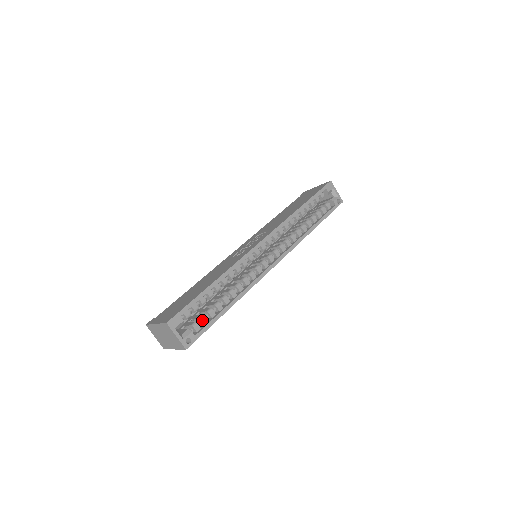
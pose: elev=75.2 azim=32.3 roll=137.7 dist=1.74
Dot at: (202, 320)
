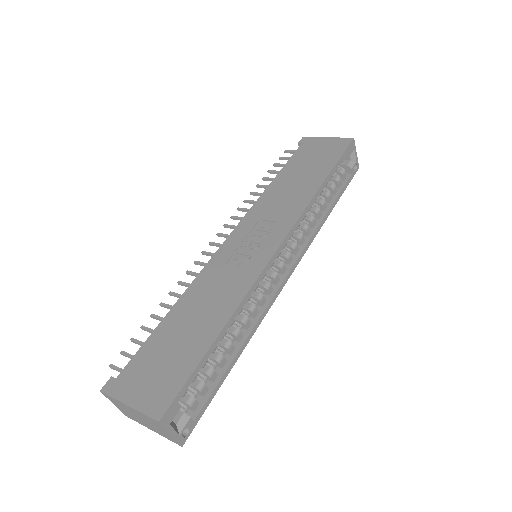
Dot at: (201, 391)
